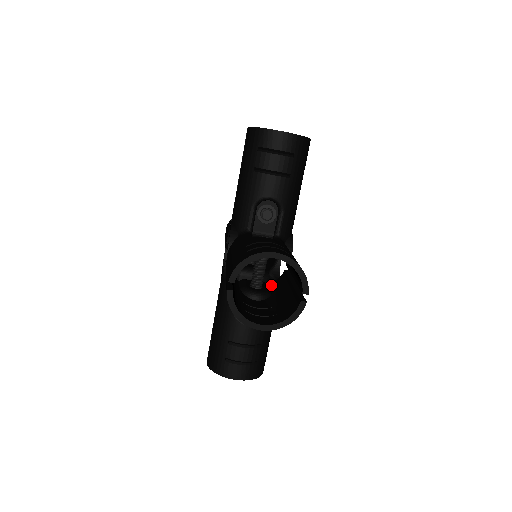
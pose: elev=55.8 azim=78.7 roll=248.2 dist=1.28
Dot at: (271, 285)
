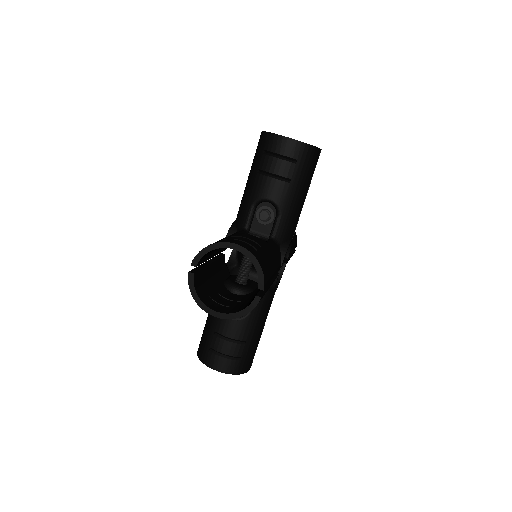
Dot at: occluded
